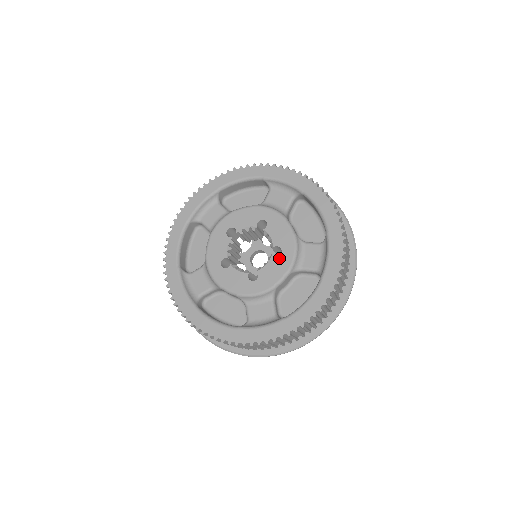
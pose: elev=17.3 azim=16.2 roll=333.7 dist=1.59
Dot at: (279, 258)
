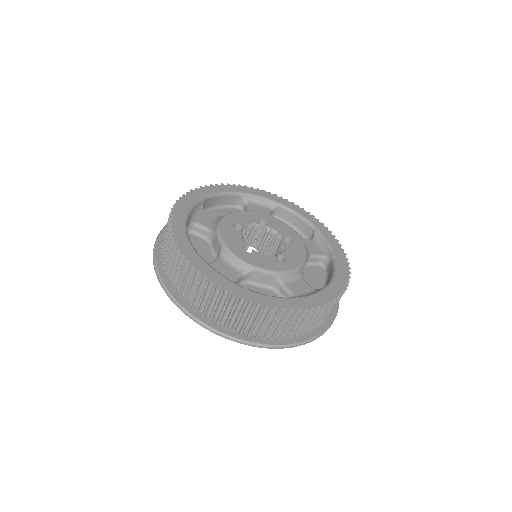
Dot at: (293, 244)
